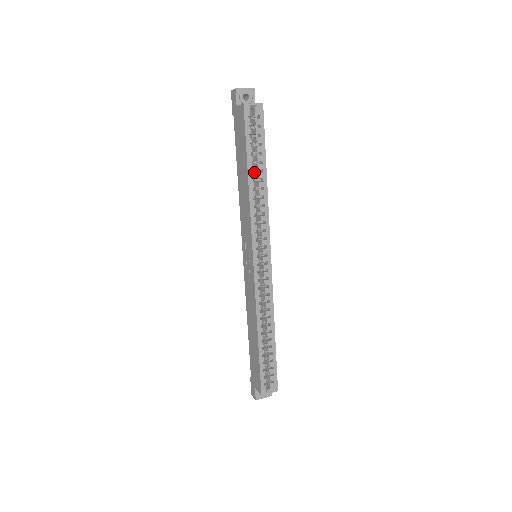
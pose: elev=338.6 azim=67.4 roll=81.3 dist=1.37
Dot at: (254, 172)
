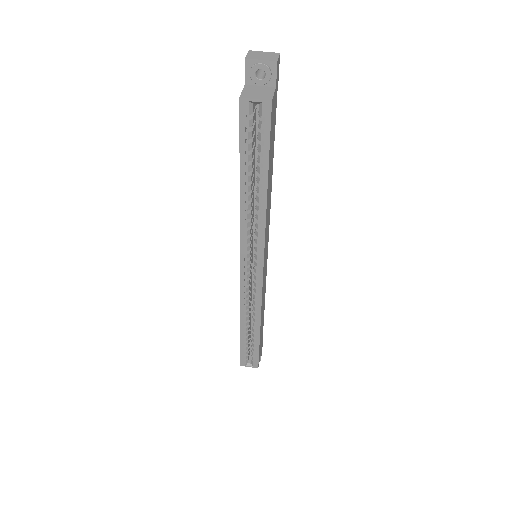
Dot at: (256, 179)
